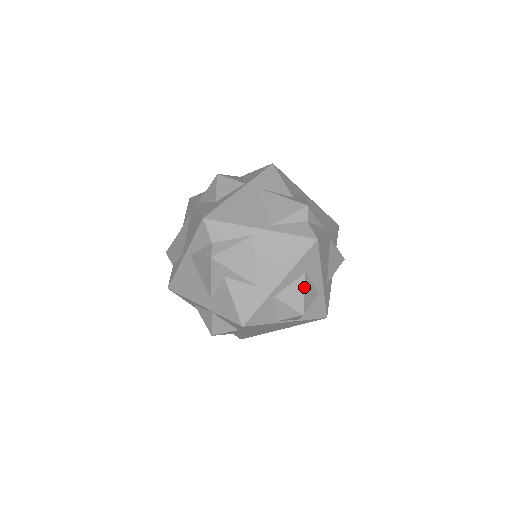
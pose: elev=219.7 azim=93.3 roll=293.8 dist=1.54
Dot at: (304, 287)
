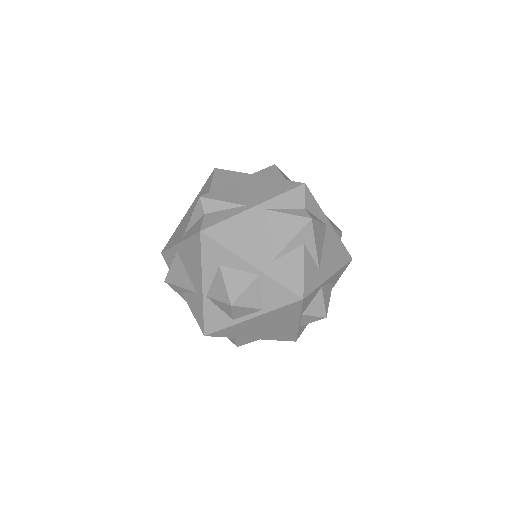
Dot at: occluded
